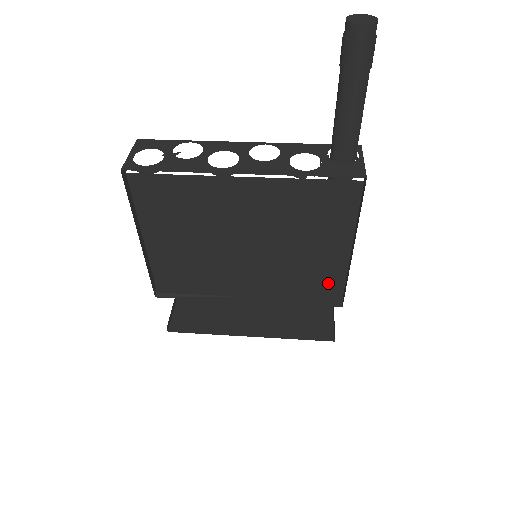
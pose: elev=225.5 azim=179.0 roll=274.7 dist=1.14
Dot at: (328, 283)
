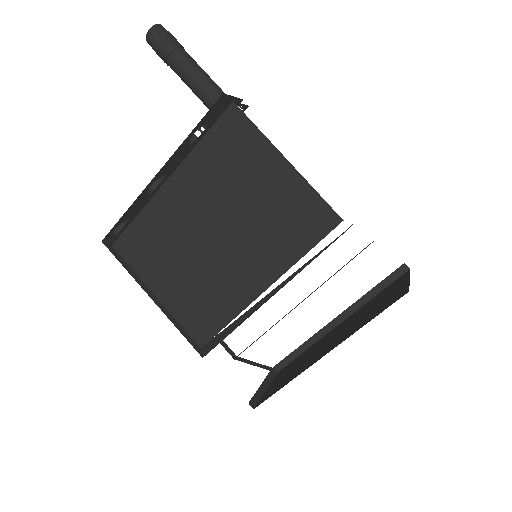
Dot at: (315, 218)
